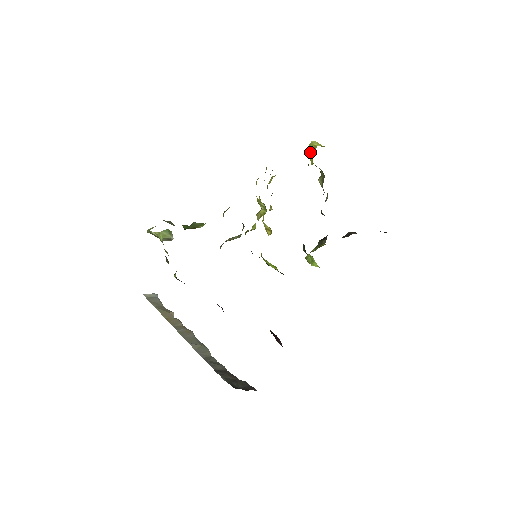
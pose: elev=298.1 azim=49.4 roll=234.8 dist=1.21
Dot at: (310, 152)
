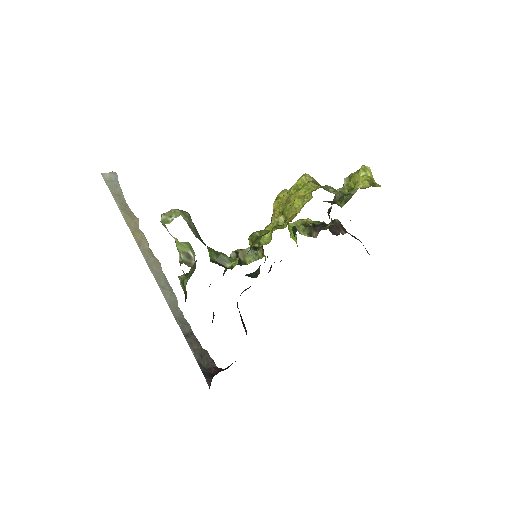
Dot at: (358, 176)
